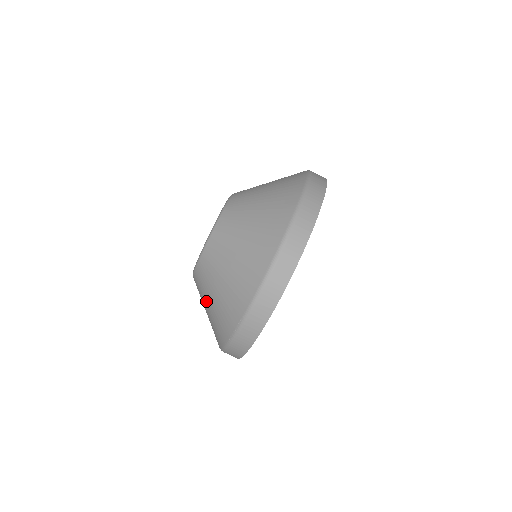
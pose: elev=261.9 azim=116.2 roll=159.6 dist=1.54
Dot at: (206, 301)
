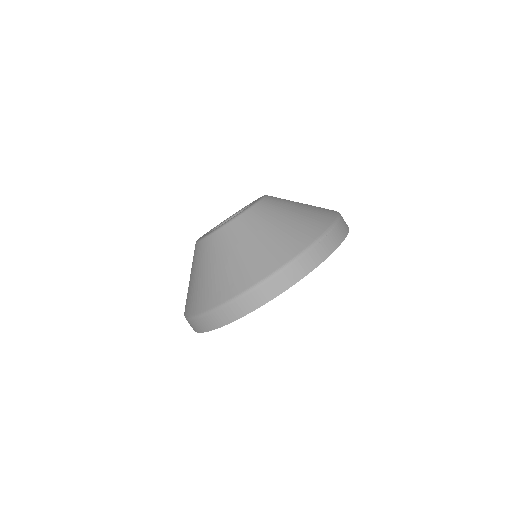
Dot at: occluded
